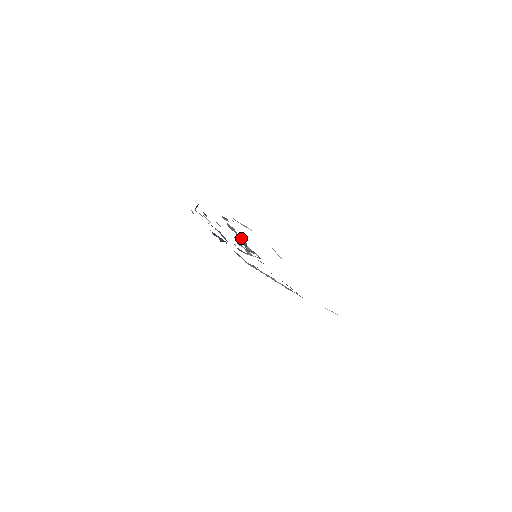
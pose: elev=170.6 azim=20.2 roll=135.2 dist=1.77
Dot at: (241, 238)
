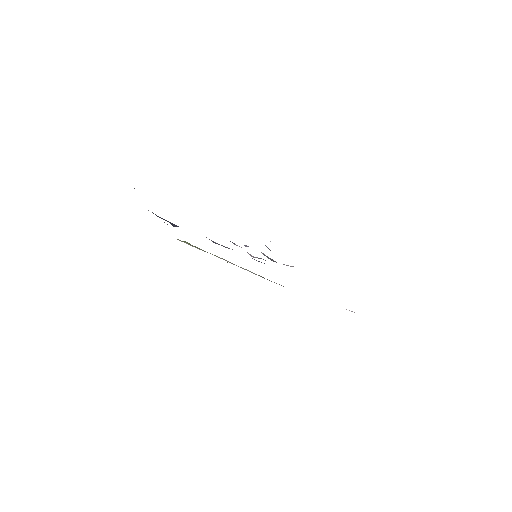
Dot at: (268, 248)
